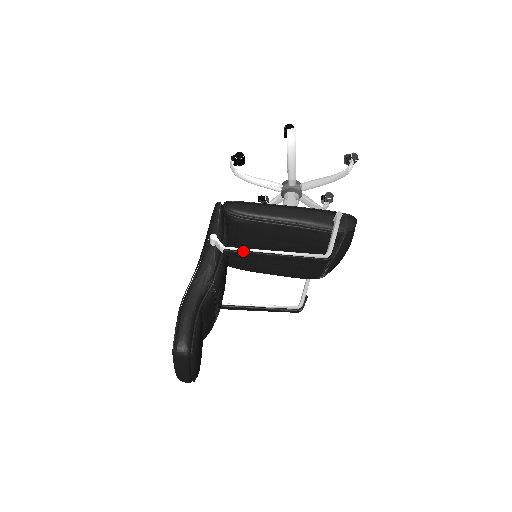
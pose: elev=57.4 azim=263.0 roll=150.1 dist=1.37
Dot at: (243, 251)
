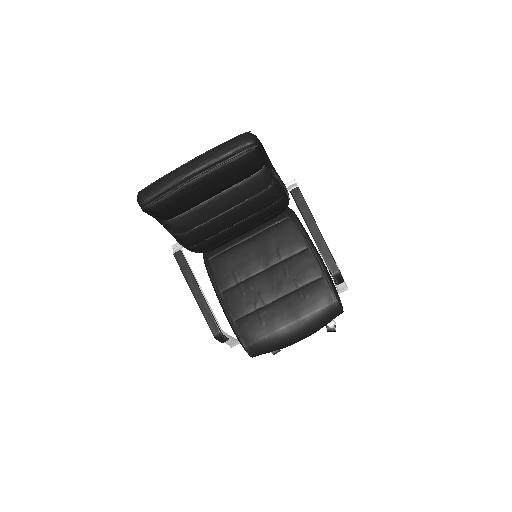
Dot at: occluded
